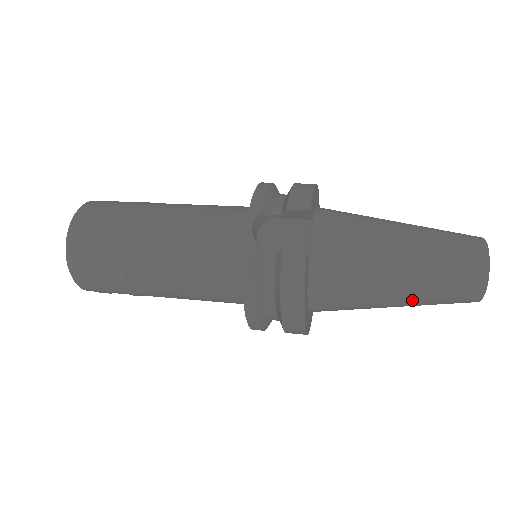
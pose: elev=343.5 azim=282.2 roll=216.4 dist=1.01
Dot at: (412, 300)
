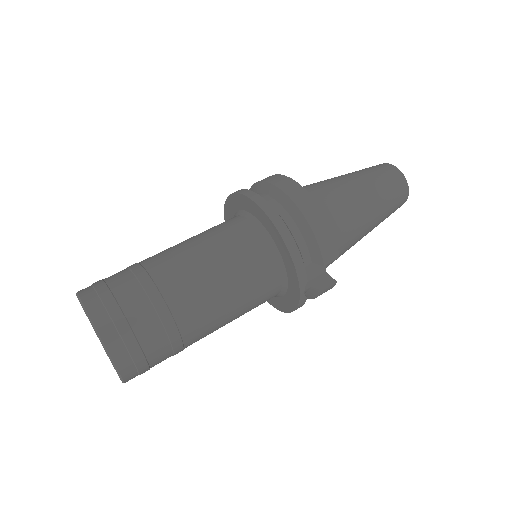
Dot at: occluded
